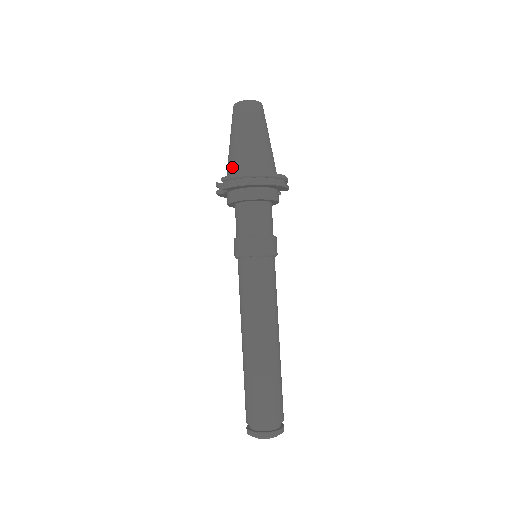
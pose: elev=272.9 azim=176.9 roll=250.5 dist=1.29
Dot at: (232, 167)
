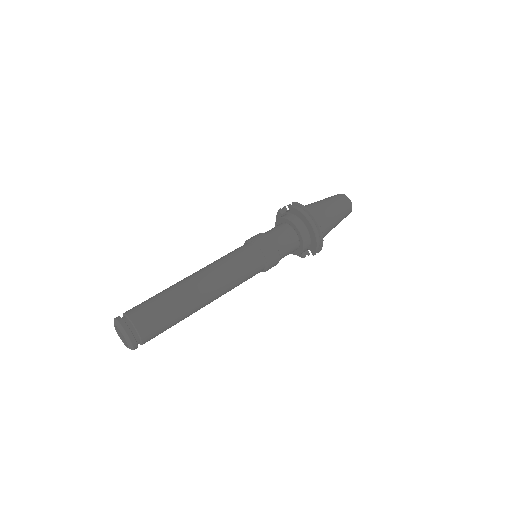
Dot at: occluded
